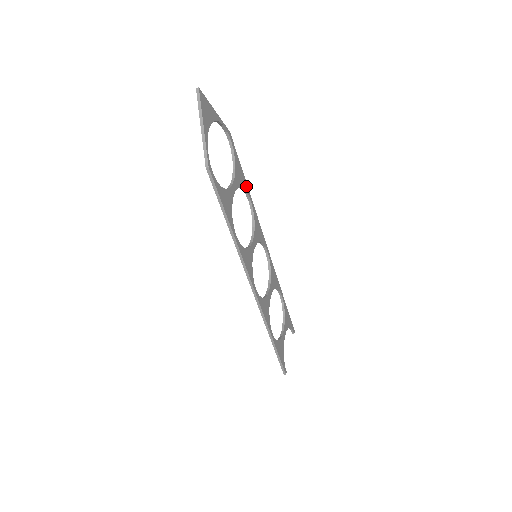
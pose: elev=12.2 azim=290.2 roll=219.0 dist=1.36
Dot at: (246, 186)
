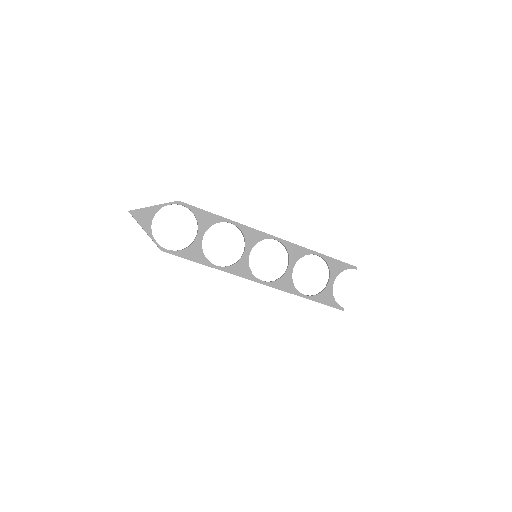
Dot at: (219, 218)
